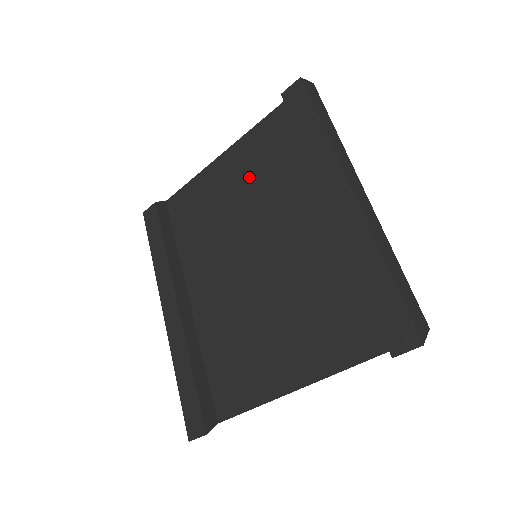
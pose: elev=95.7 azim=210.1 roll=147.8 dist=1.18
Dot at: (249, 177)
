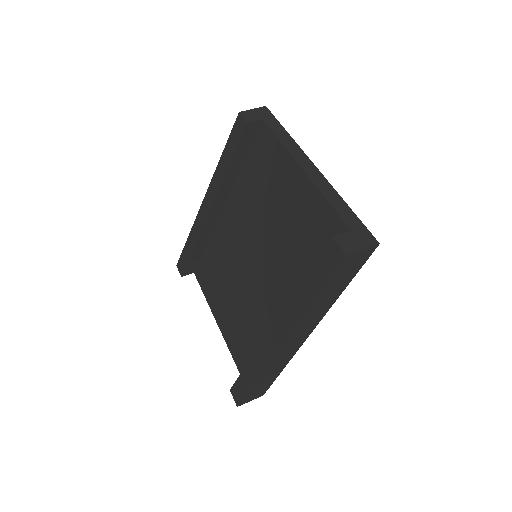
Dot at: (291, 219)
